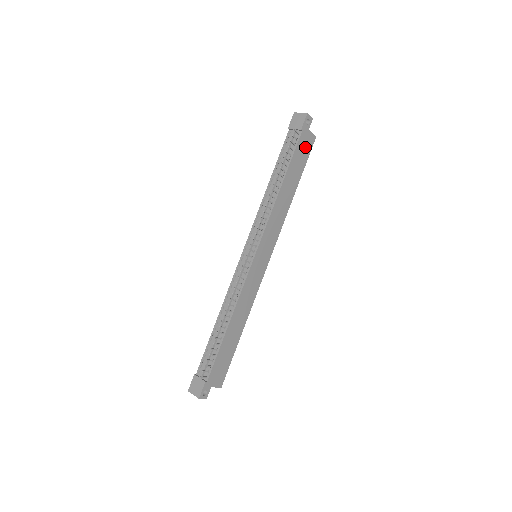
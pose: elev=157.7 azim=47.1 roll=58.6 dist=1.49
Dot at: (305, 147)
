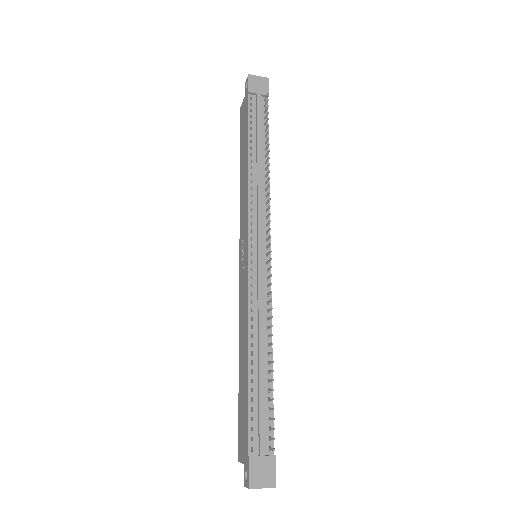
Dot at: occluded
